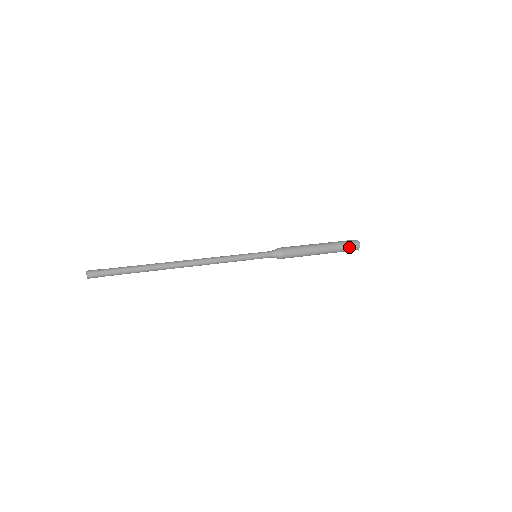
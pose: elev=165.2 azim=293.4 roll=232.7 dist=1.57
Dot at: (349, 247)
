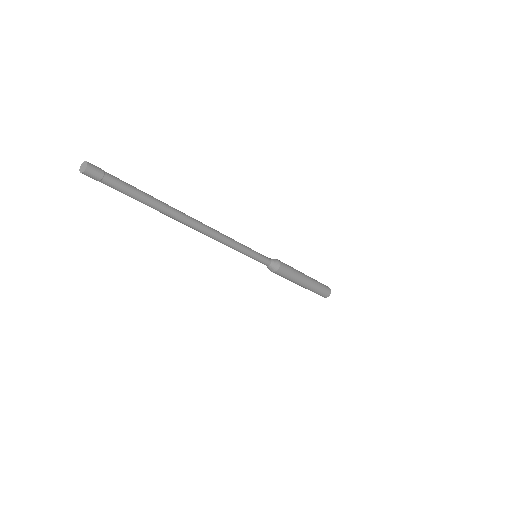
Dot at: (324, 288)
